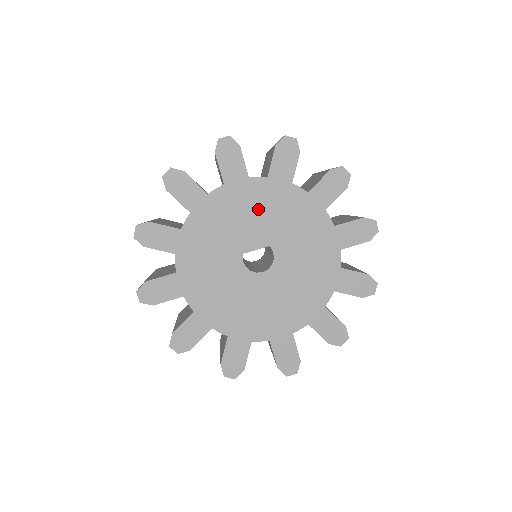
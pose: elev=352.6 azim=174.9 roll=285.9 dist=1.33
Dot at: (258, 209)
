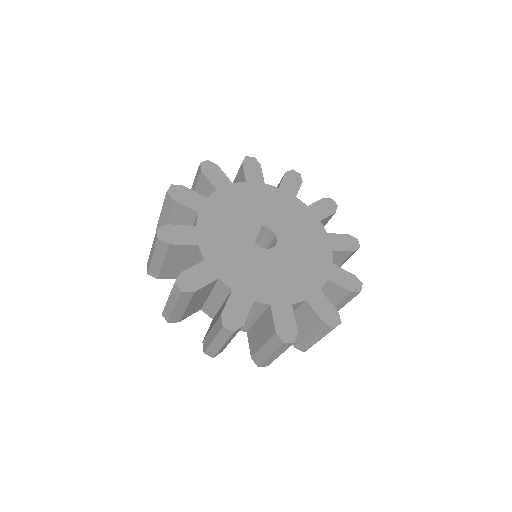
Dot at: (232, 211)
